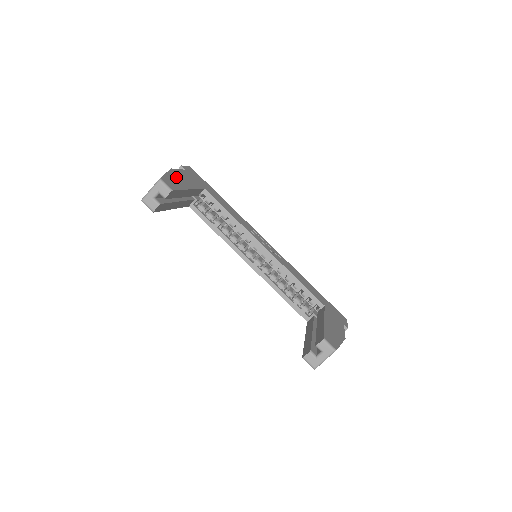
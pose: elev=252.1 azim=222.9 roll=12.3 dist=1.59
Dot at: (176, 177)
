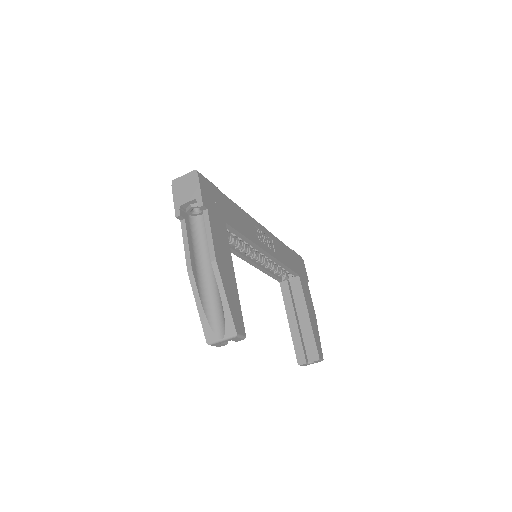
Dot at: (226, 278)
